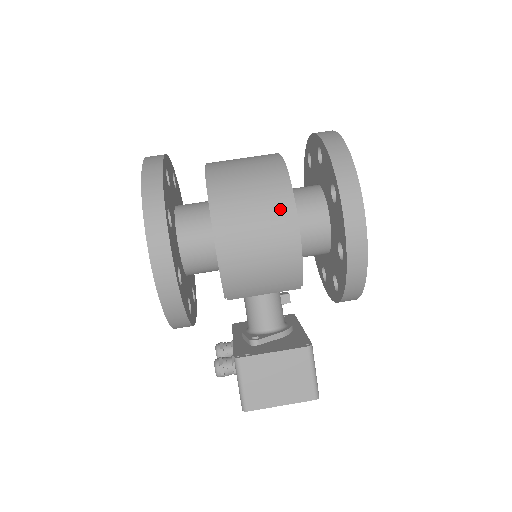
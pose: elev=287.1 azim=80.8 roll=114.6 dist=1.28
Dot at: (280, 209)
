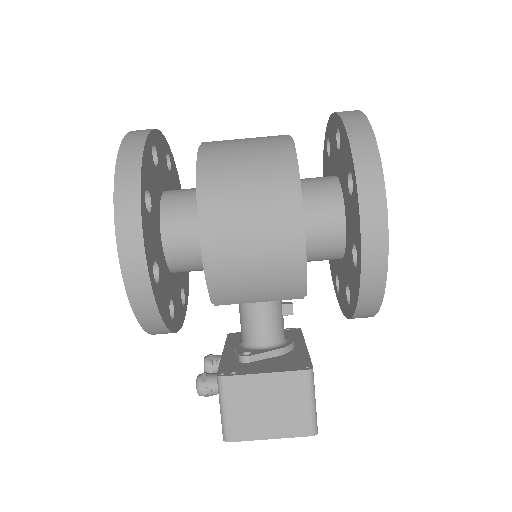
Dot at: (282, 198)
